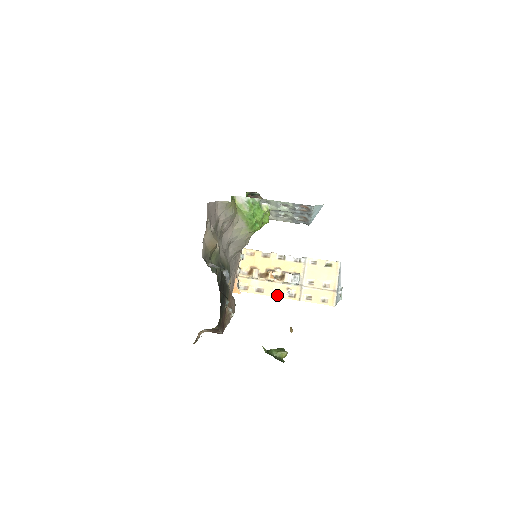
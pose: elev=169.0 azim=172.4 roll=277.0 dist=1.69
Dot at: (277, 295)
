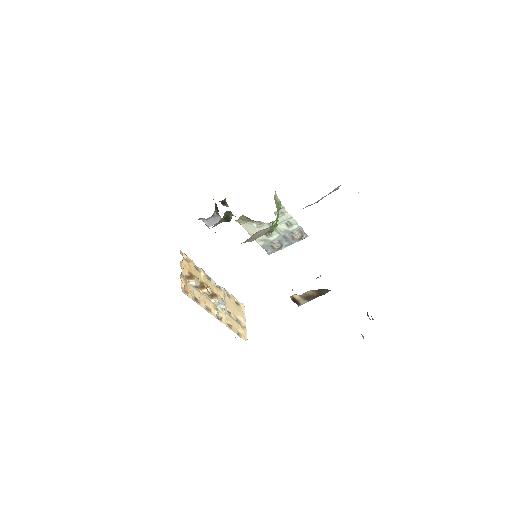
Dot at: (210, 311)
